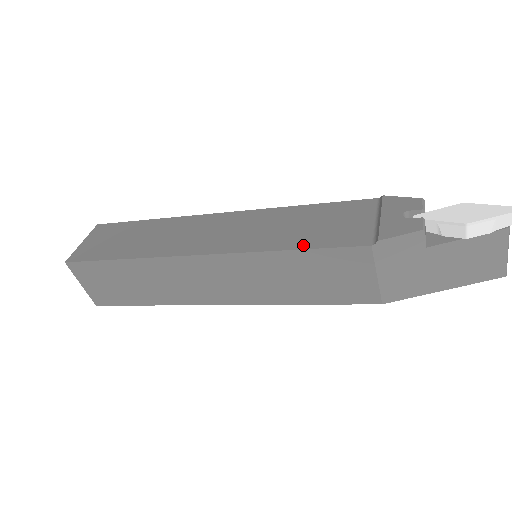
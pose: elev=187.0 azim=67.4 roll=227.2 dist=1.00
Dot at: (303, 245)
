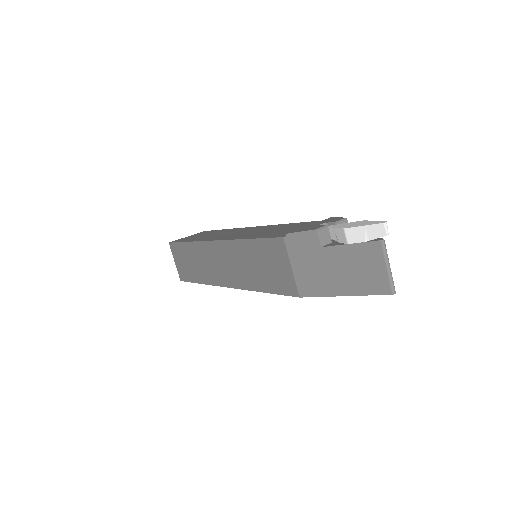
Dot at: (258, 237)
